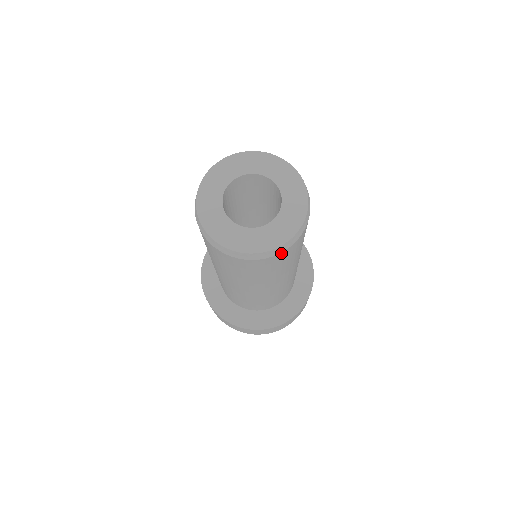
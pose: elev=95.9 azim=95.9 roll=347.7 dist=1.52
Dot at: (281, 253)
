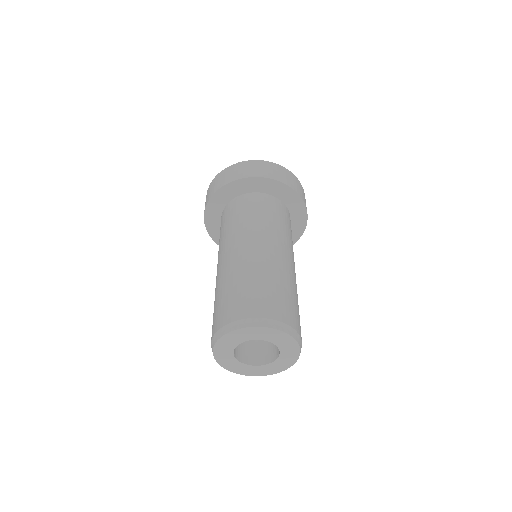
Dot at: occluded
